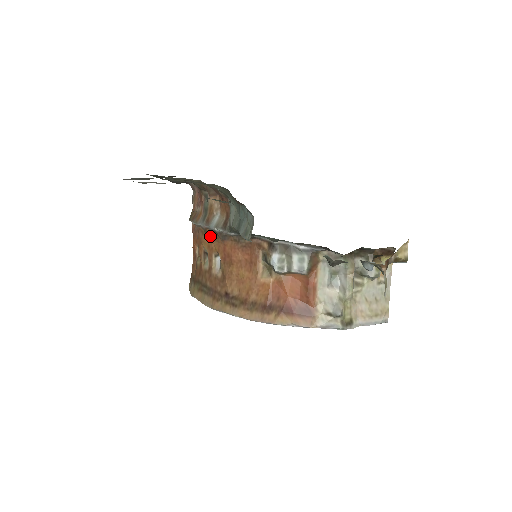
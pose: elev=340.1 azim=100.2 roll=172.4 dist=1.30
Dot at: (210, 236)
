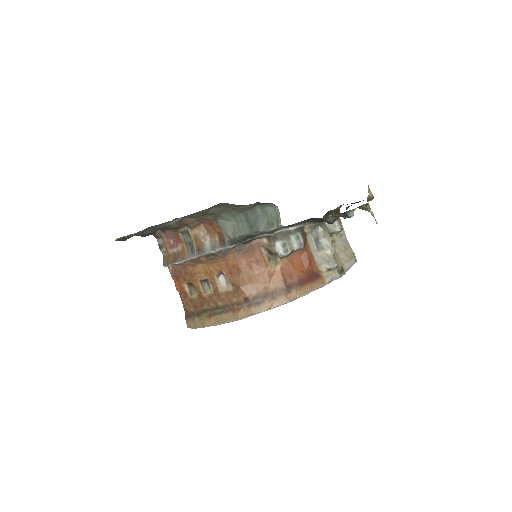
Dot at: (206, 262)
